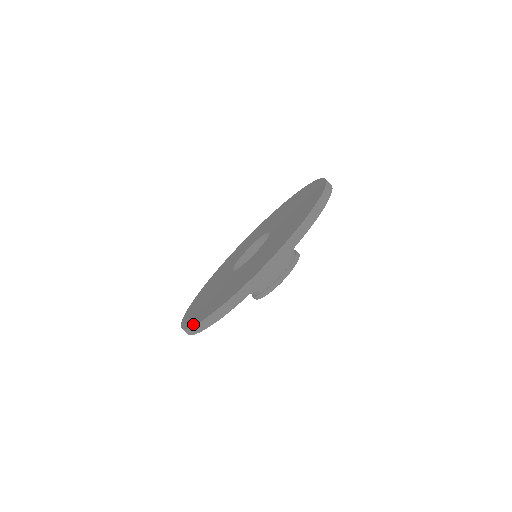
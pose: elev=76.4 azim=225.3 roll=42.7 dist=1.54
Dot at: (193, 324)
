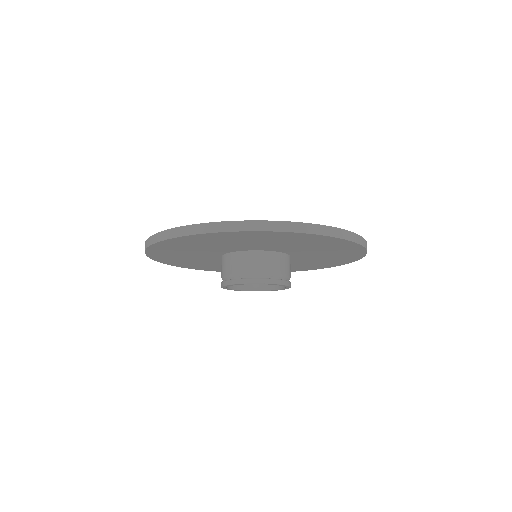
Dot at: (238, 221)
